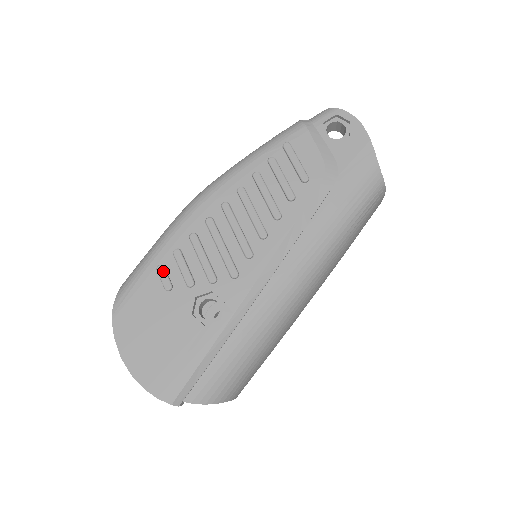
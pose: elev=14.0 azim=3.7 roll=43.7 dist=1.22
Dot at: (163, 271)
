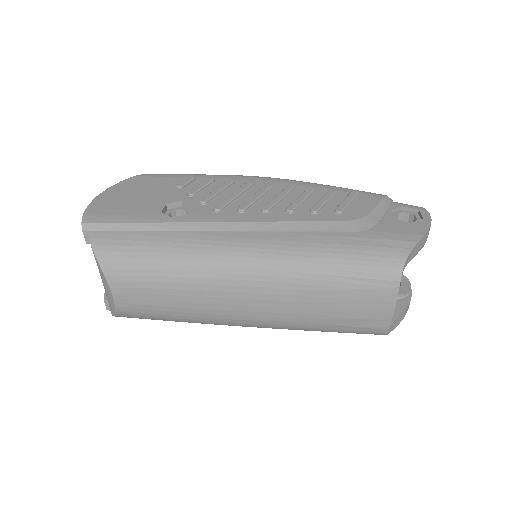
Dot at: (190, 179)
